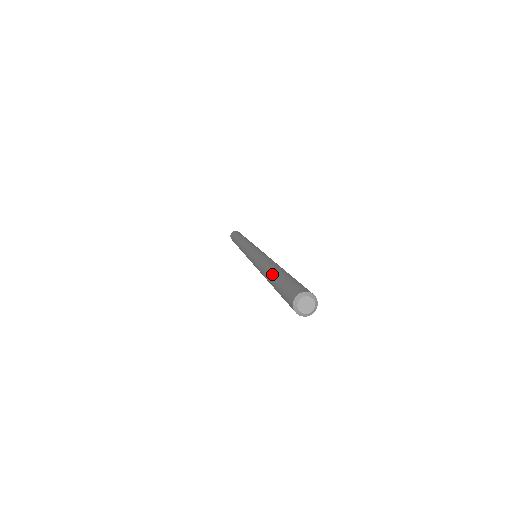
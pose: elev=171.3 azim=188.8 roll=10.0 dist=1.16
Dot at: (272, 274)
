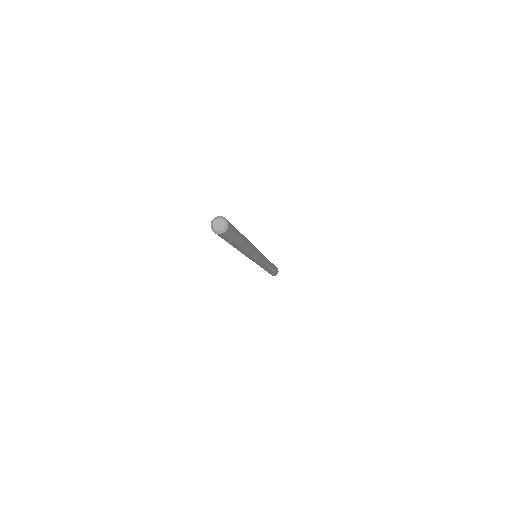
Dot at: occluded
